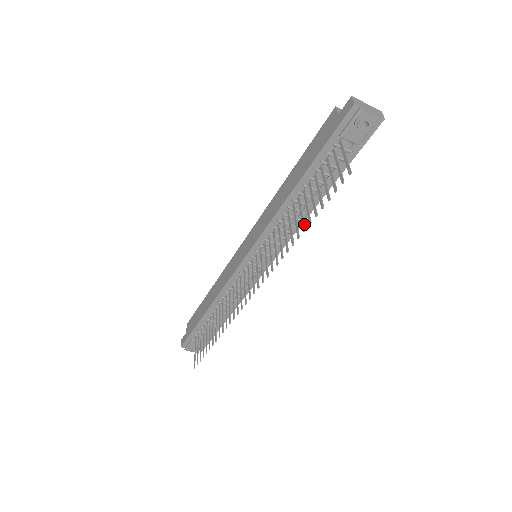
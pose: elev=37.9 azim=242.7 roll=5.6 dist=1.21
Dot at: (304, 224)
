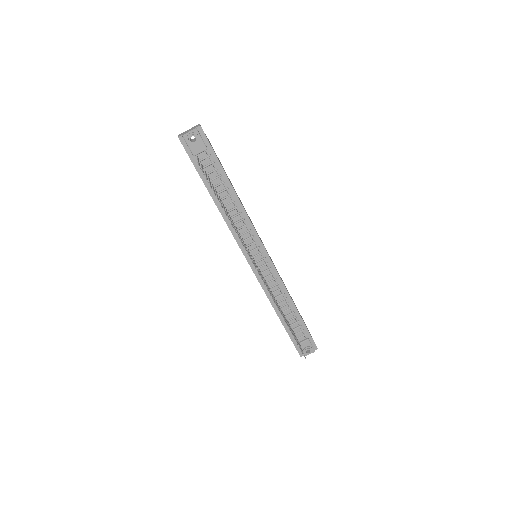
Dot at: (225, 212)
